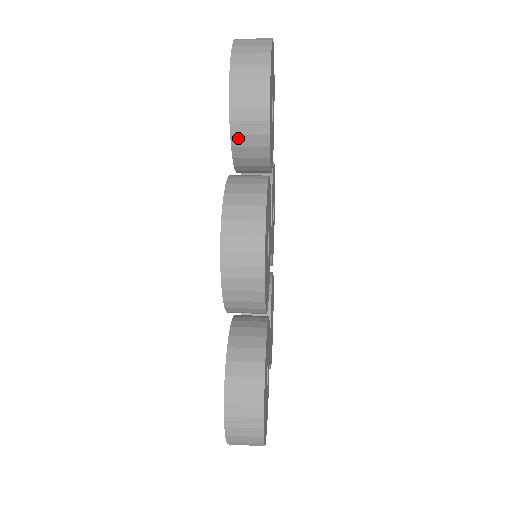
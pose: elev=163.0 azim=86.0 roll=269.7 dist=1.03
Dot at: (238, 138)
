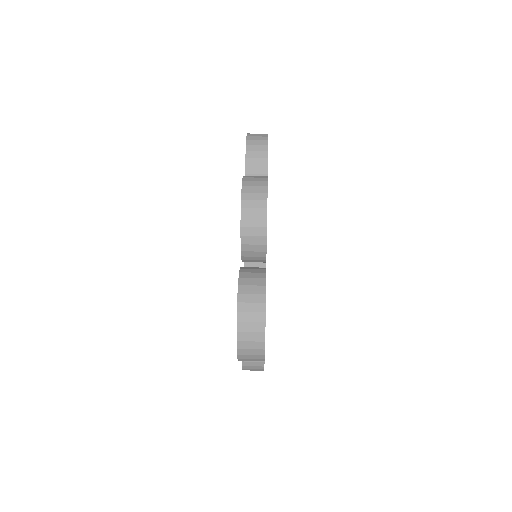
Dot at: (250, 168)
